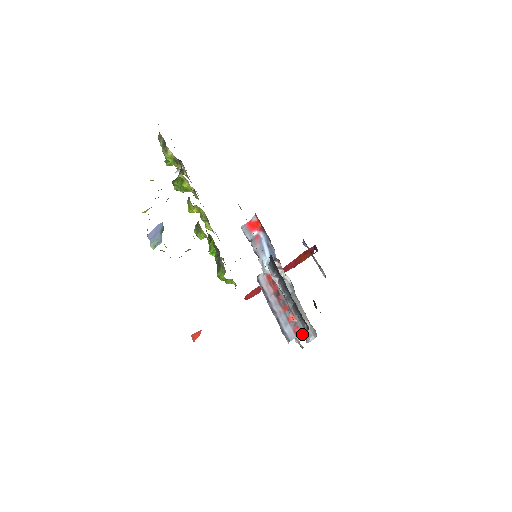
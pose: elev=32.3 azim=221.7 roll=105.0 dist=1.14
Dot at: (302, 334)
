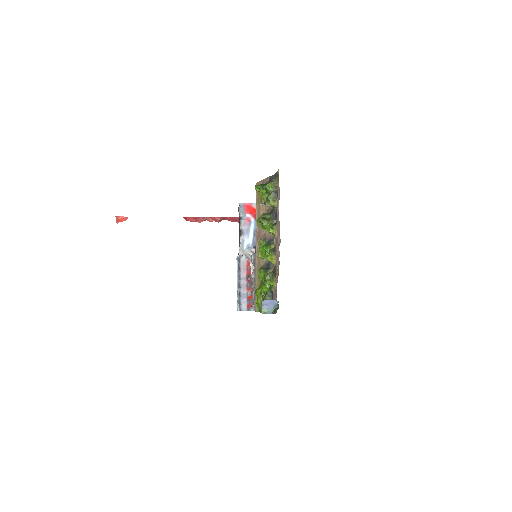
Dot at: occluded
